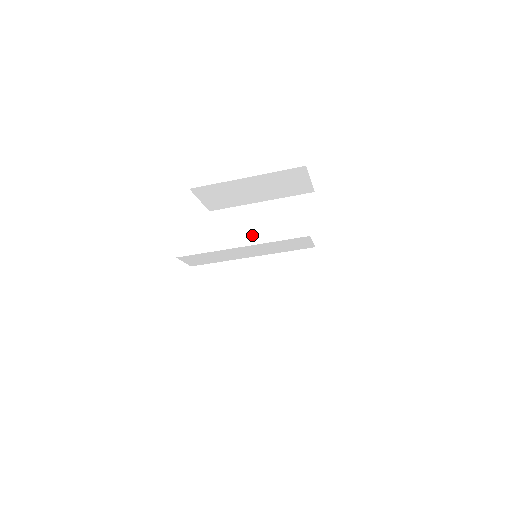
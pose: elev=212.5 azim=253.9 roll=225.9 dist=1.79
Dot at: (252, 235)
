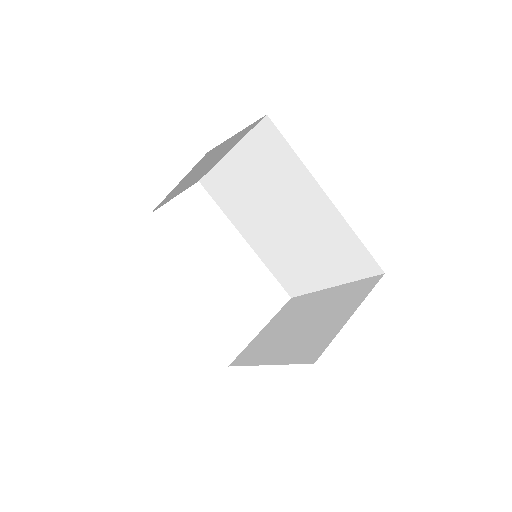
Dot at: (249, 196)
